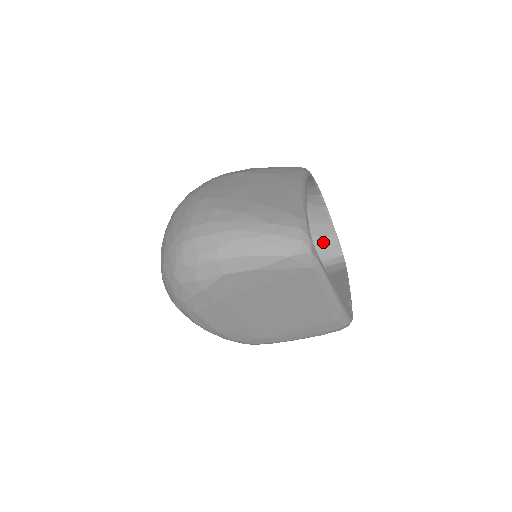
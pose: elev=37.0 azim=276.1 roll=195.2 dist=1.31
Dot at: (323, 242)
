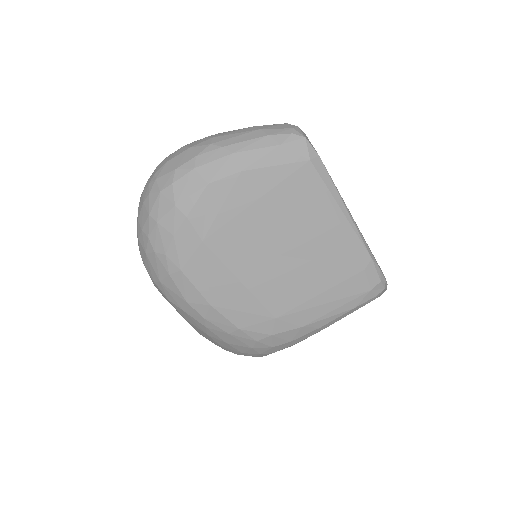
Dot at: occluded
